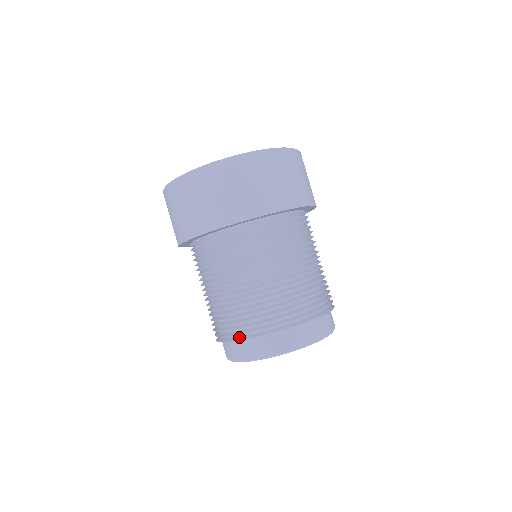
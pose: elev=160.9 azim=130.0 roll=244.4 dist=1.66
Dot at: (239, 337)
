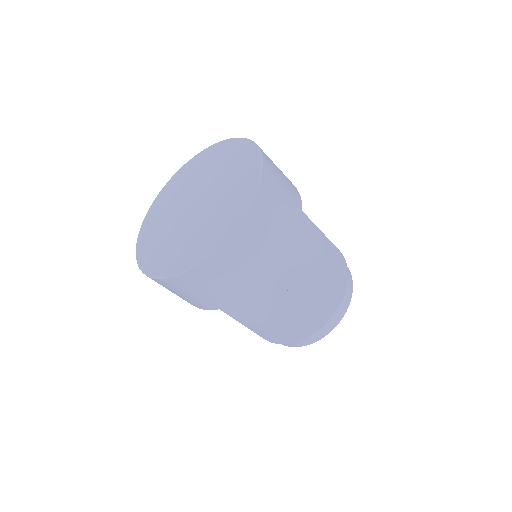
Dot at: (314, 328)
